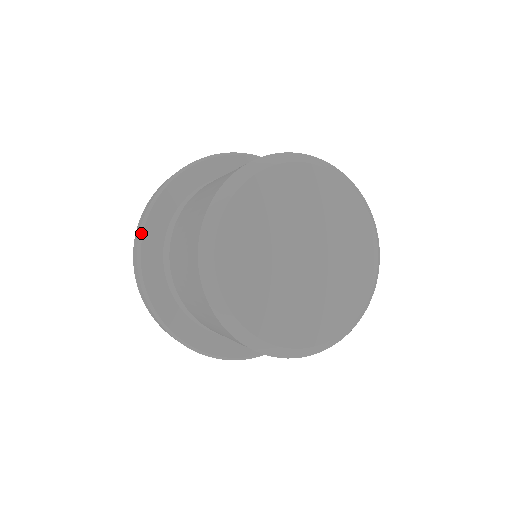
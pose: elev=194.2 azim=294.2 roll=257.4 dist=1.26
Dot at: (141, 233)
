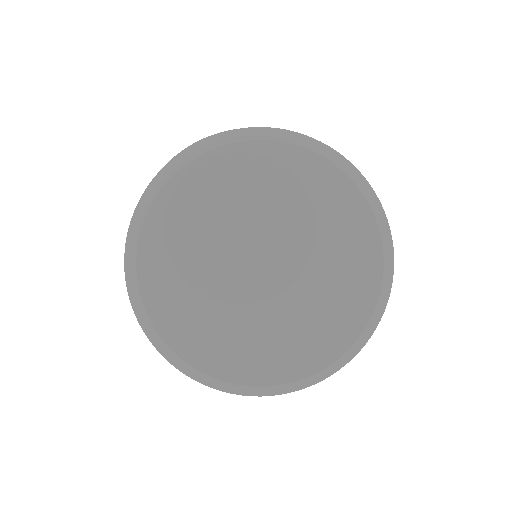
Dot at: occluded
